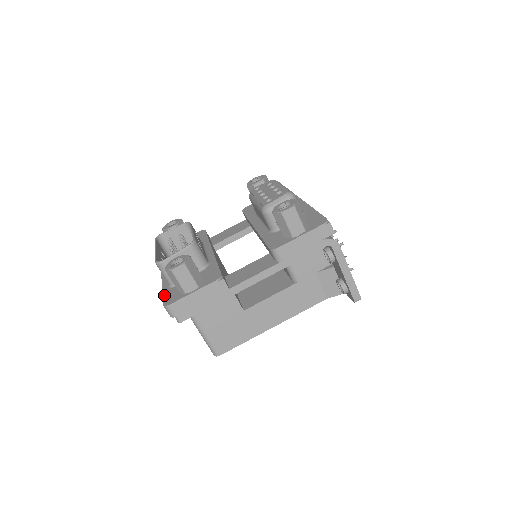
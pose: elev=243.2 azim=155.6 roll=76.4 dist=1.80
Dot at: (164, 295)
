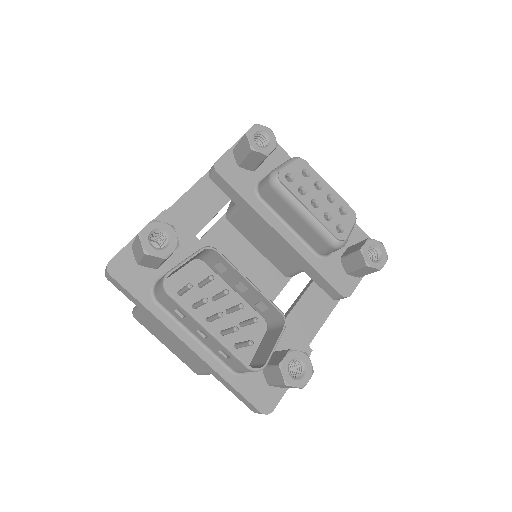
Dot at: (244, 393)
